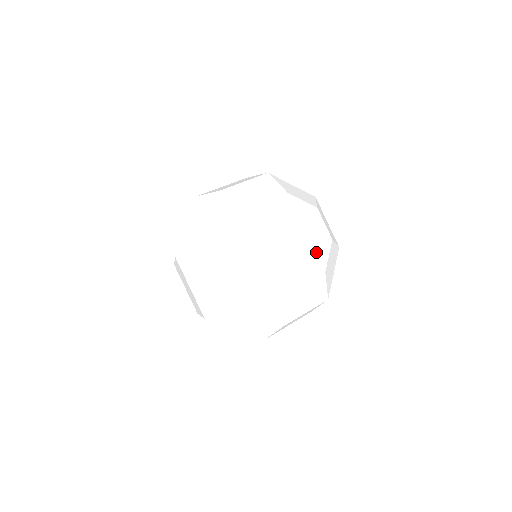
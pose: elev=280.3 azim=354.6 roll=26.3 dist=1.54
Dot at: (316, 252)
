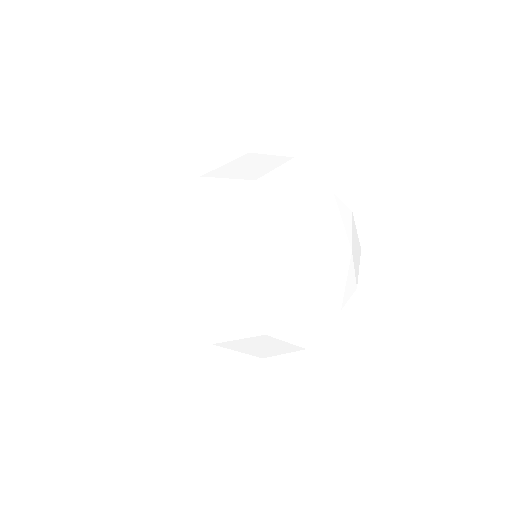
Dot at: (355, 267)
